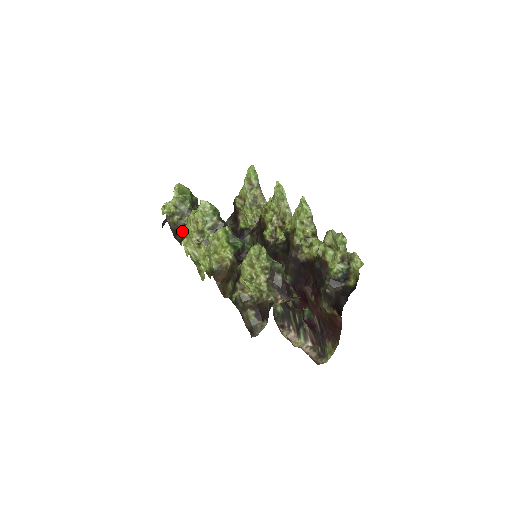
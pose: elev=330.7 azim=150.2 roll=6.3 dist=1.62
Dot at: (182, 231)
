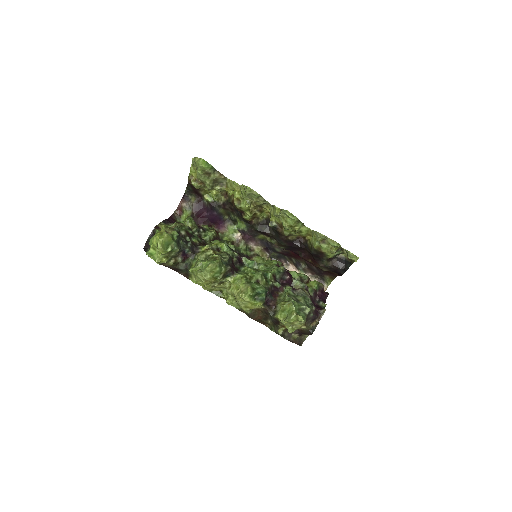
Dot at: (183, 269)
